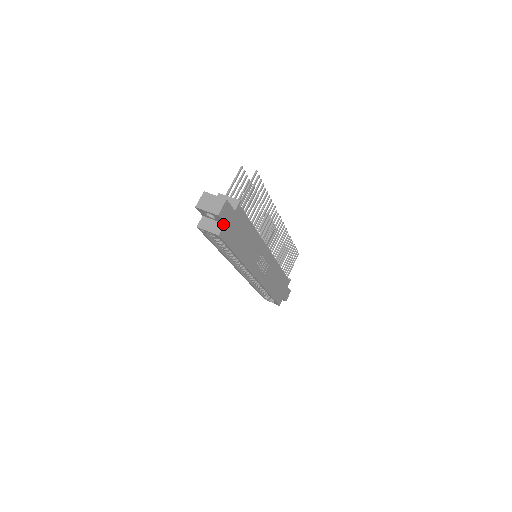
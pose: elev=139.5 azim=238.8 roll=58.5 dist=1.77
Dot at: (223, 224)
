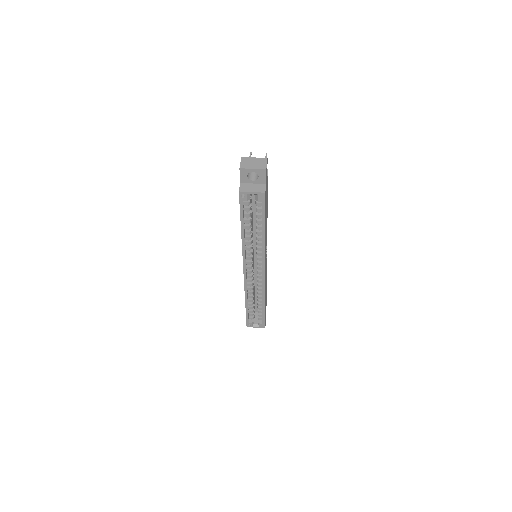
Dot at: (265, 184)
